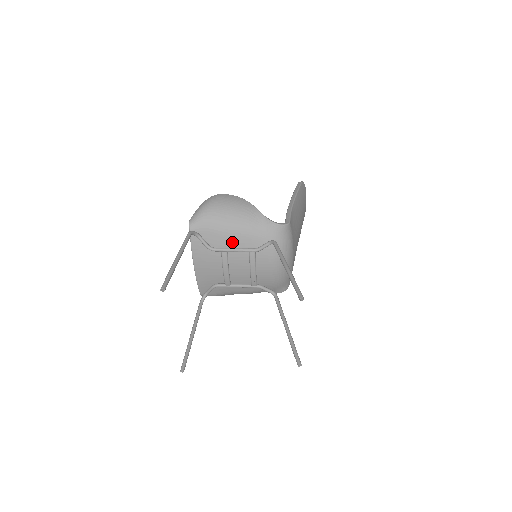
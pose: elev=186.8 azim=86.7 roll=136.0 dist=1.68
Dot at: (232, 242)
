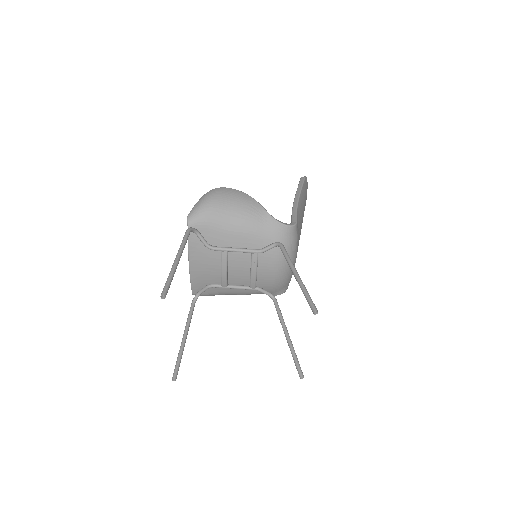
Dot at: (234, 241)
